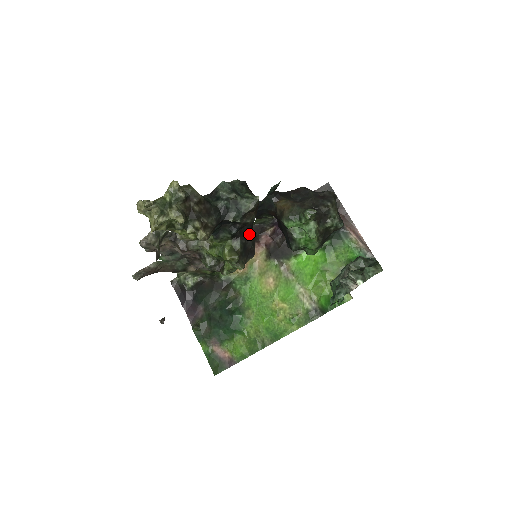
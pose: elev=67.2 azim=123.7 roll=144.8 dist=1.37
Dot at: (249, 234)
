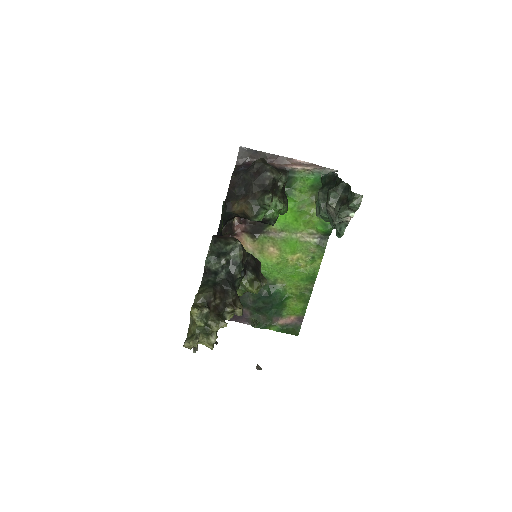
Dot at: (247, 258)
